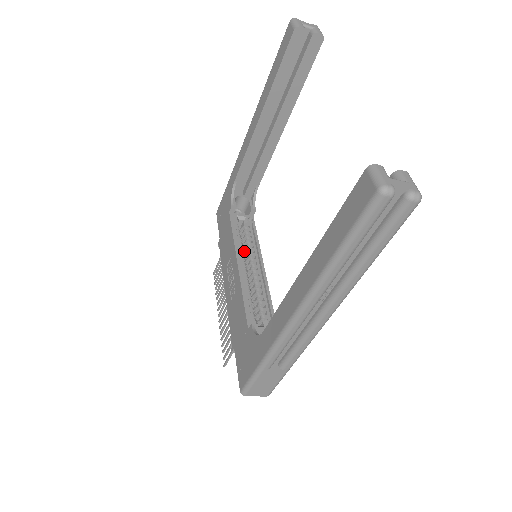
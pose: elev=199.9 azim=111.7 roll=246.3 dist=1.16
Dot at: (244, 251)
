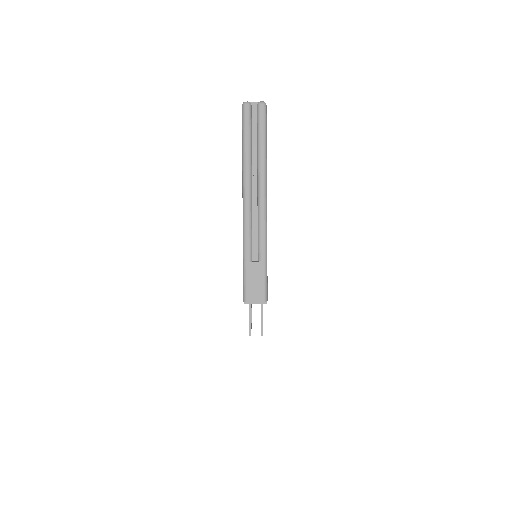
Dot at: occluded
